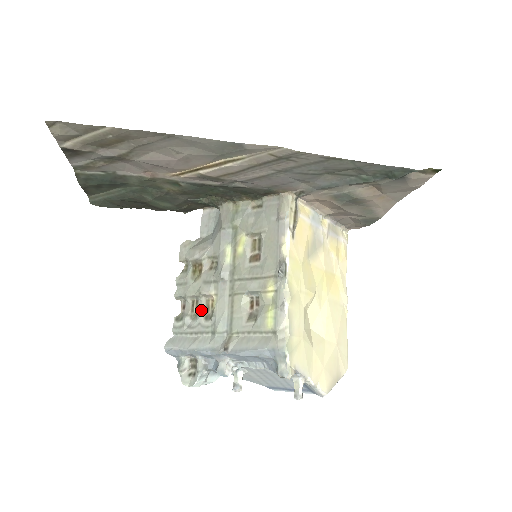
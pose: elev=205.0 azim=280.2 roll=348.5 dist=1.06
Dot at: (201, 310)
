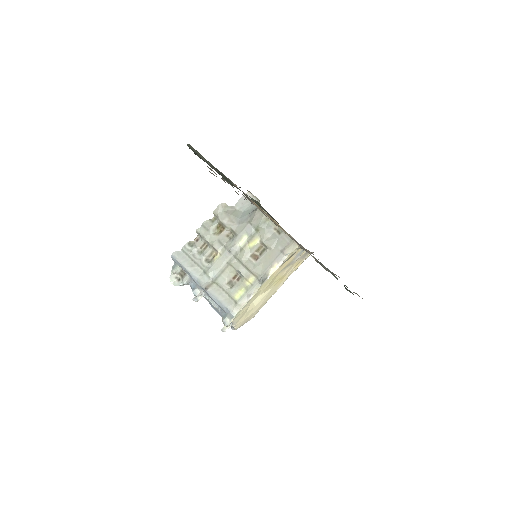
Dot at: (206, 253)
